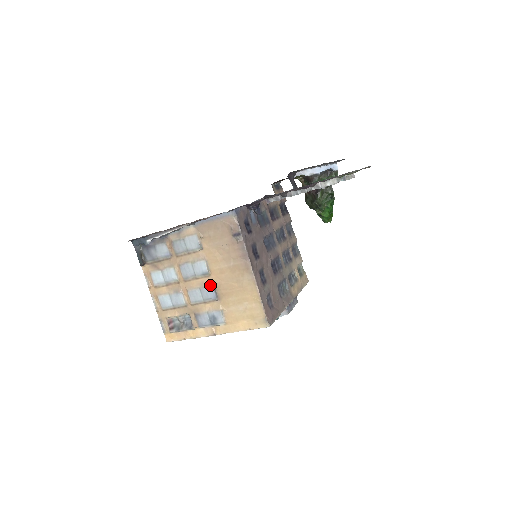
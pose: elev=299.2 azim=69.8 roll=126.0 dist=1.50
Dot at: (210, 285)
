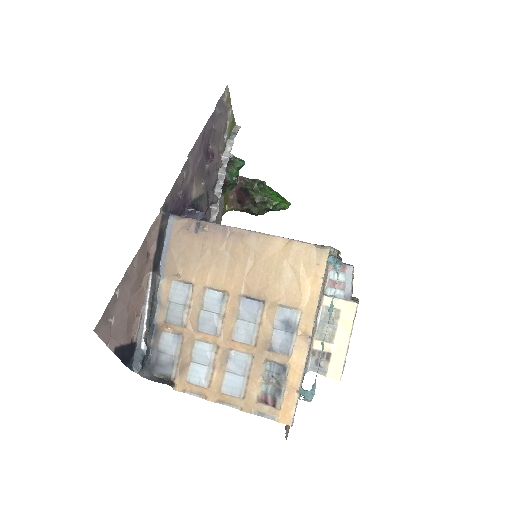
Dot at: (240, 301)
